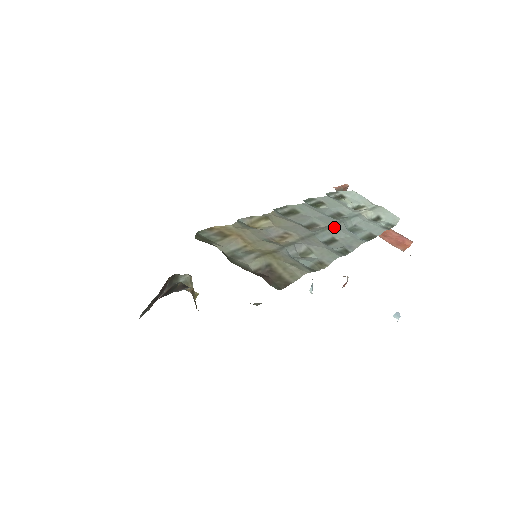
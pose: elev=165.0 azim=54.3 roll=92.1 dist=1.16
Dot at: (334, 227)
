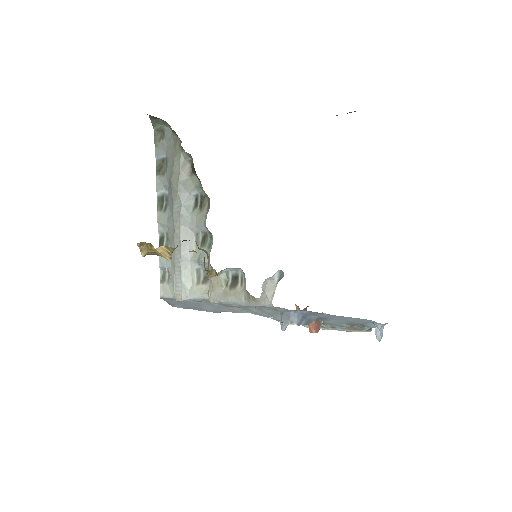
Dot at: occluded
